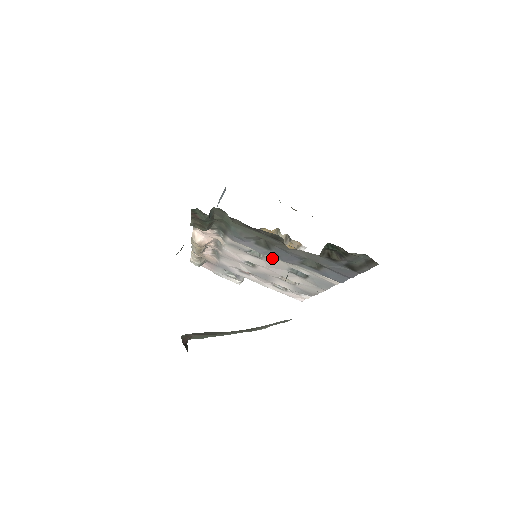
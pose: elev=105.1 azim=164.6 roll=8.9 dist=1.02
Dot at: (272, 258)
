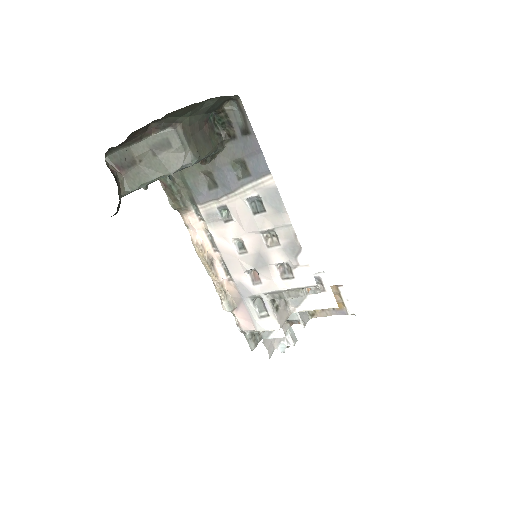
Dot at: (230, 202)
